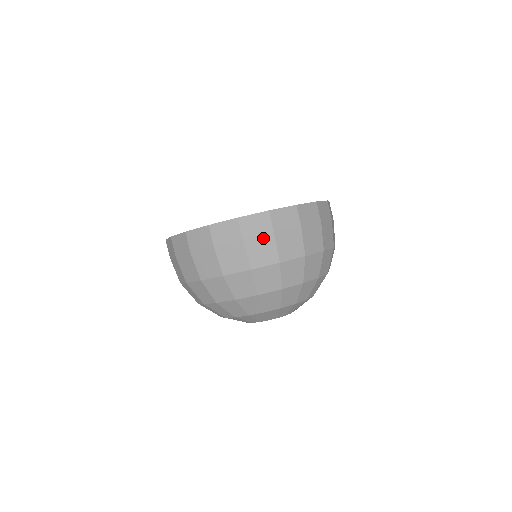
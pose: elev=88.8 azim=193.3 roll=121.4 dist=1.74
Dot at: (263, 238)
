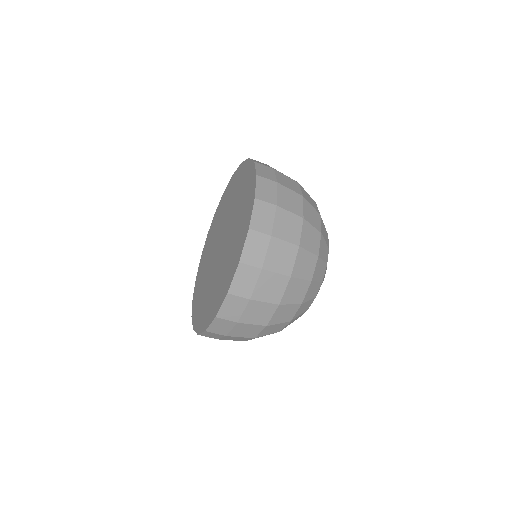
Dot at: occluded
